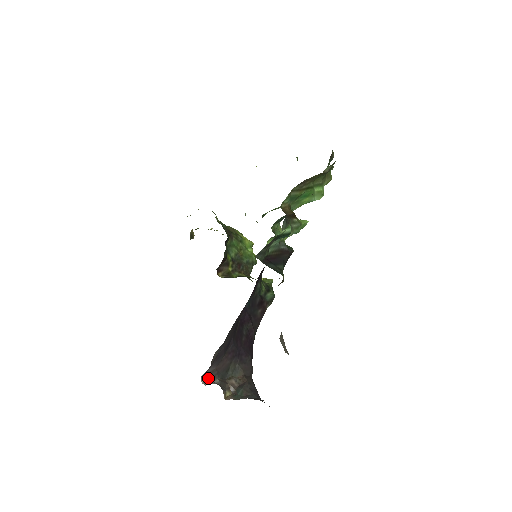
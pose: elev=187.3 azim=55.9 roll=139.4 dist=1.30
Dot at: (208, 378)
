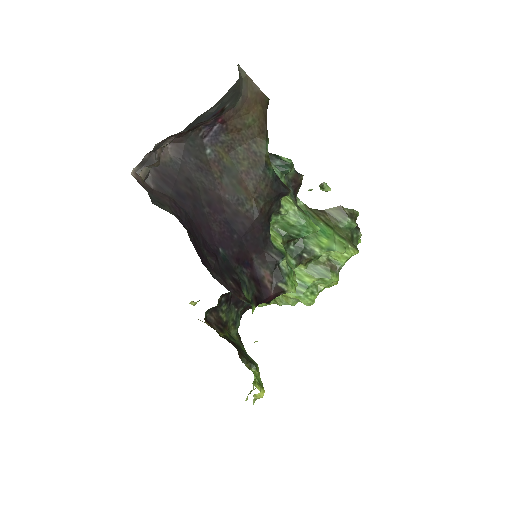
Dot at: (139, 182)
